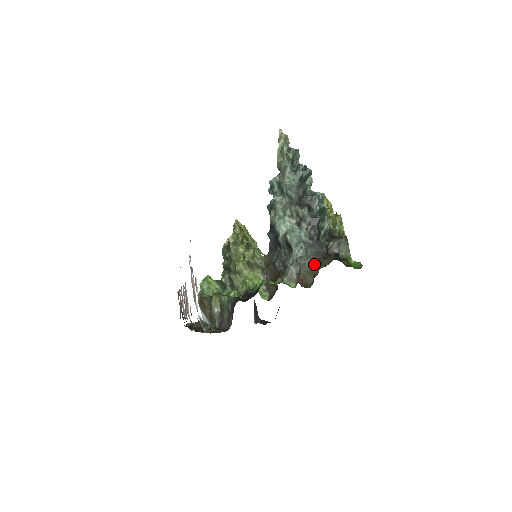
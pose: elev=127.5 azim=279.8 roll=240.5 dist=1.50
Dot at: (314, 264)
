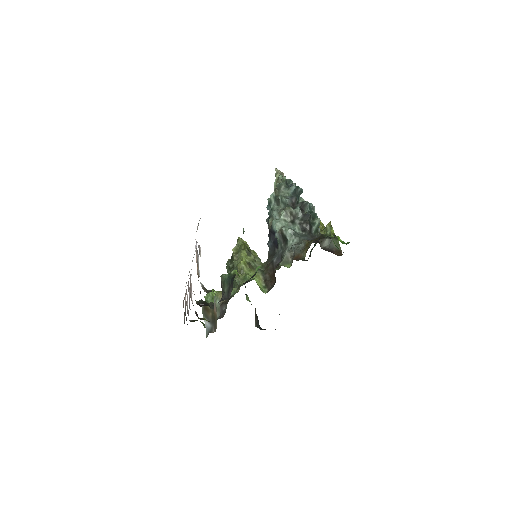
Dot at: (306, 244)
